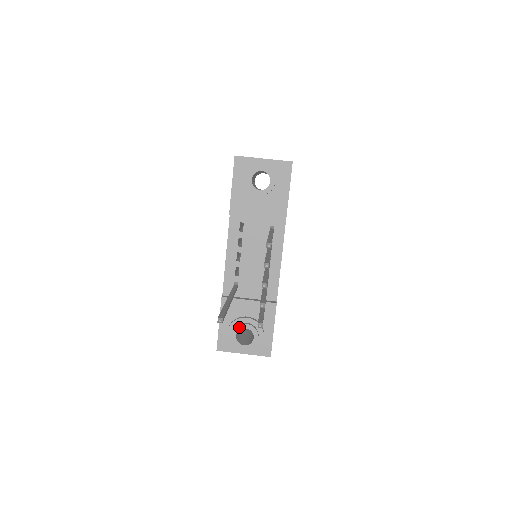
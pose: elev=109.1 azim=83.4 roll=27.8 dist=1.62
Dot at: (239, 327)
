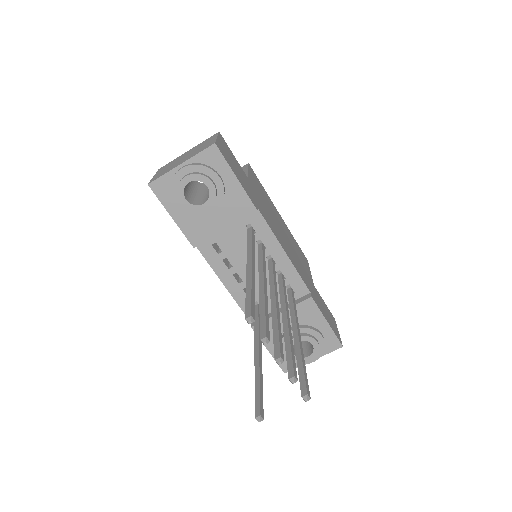
Dot at: occluded
